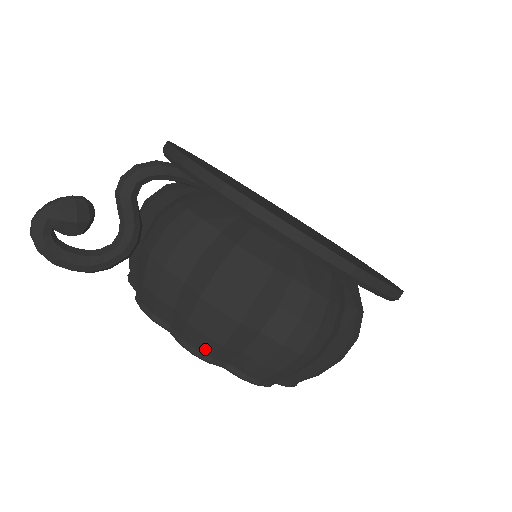
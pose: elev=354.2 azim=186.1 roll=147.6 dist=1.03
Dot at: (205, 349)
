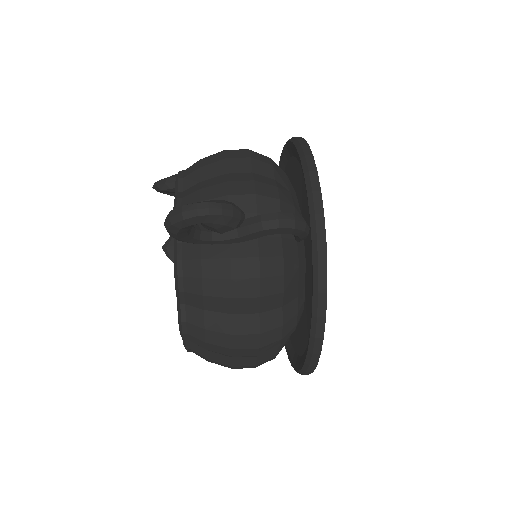
Dot at: (193, 339)
